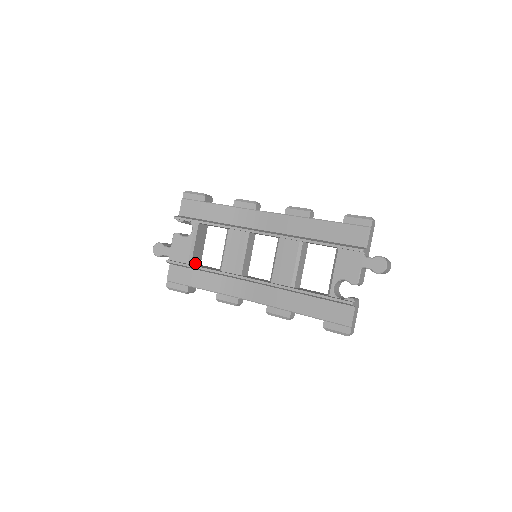
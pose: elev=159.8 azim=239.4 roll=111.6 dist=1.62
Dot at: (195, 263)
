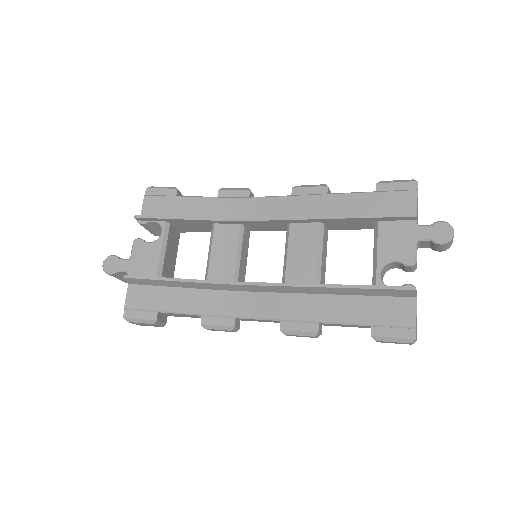
Dot at: occluded
